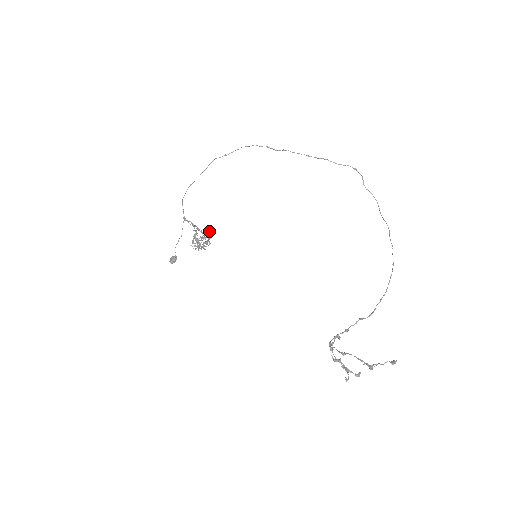
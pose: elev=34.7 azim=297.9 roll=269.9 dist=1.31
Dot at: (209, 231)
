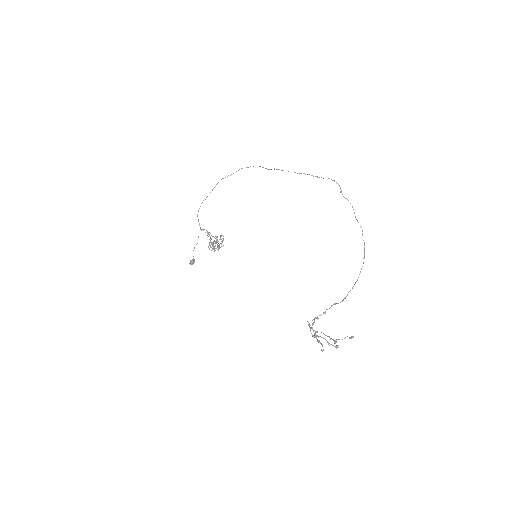
Dot at: (221, 236)
